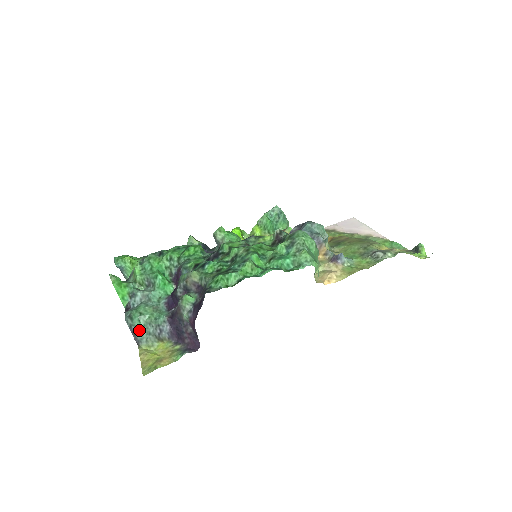
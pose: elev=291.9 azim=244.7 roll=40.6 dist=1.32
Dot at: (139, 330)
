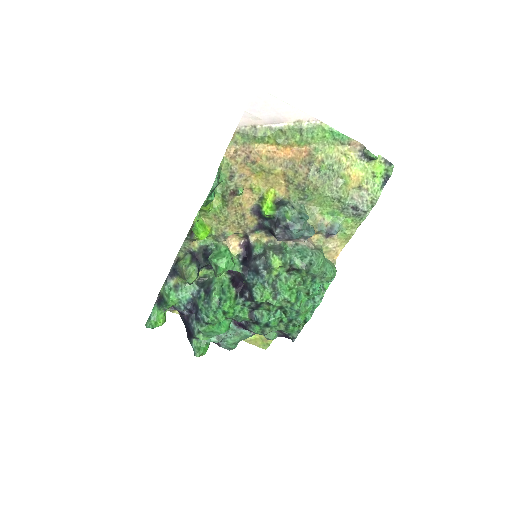
Dot at: occluded
